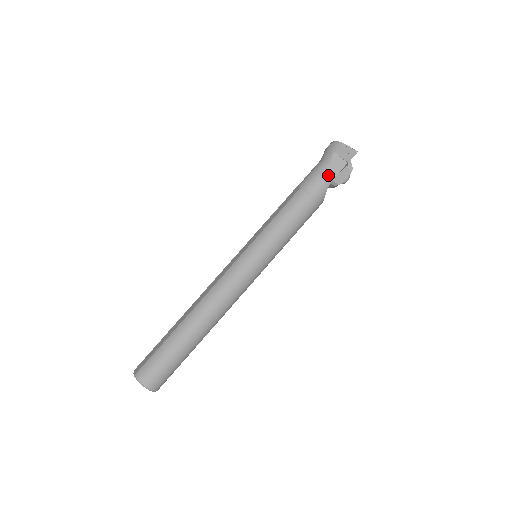
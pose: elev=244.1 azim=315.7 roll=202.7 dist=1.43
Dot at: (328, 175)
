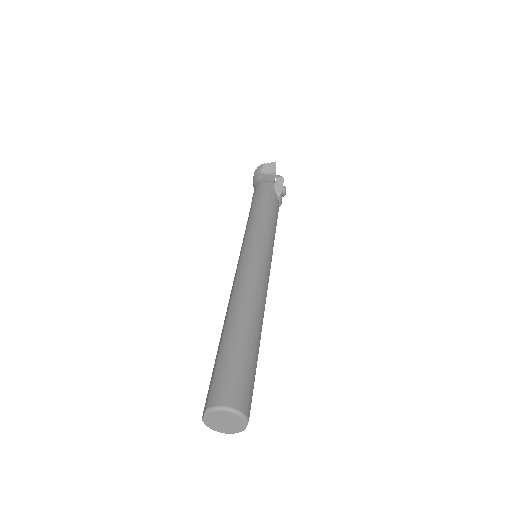
Dot at: (267, 183)
